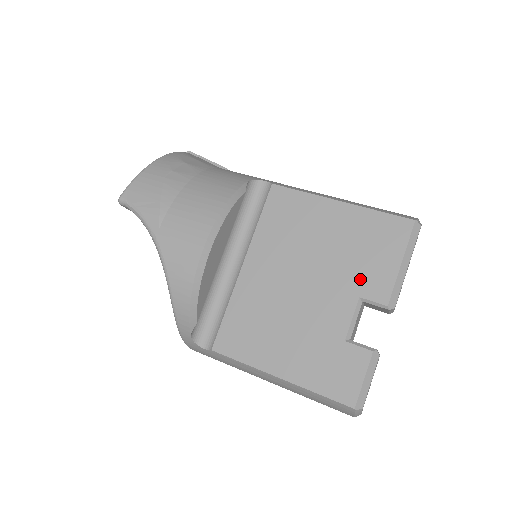
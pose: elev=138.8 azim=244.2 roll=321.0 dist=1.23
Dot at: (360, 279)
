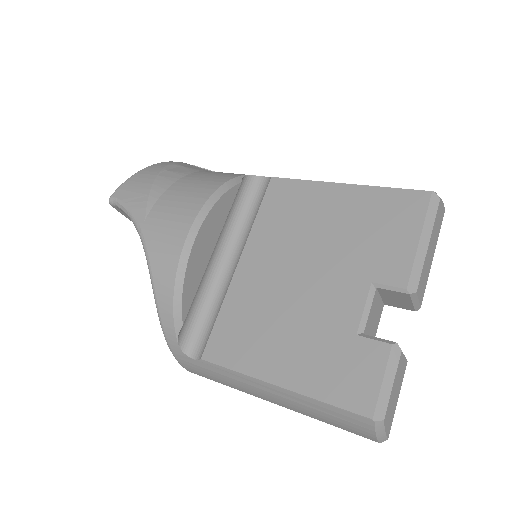
Dot at: (371, 262)
